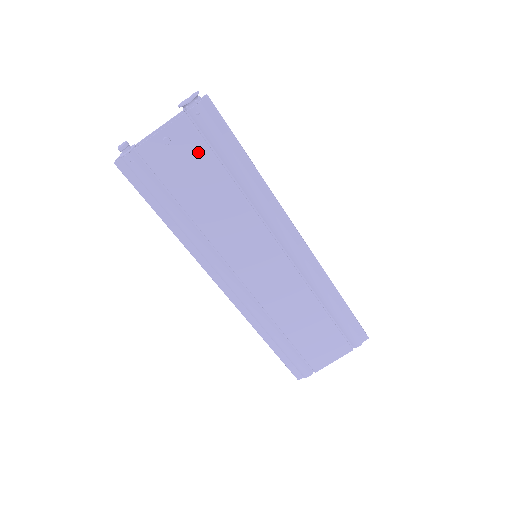
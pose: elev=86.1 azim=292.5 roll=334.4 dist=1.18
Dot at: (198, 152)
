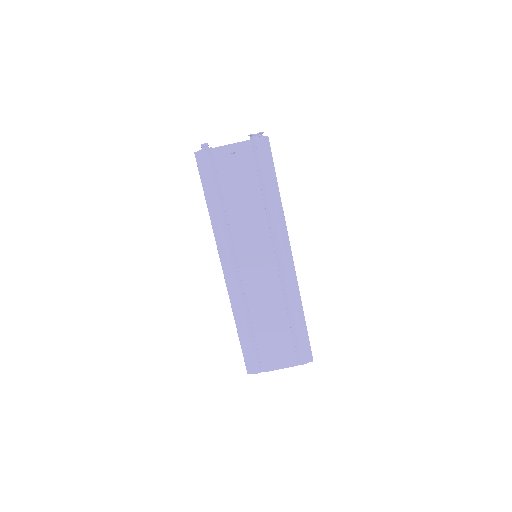
Dot at: (248, 166)
